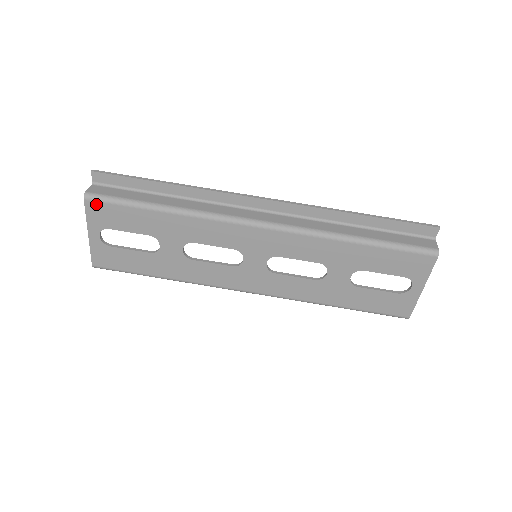
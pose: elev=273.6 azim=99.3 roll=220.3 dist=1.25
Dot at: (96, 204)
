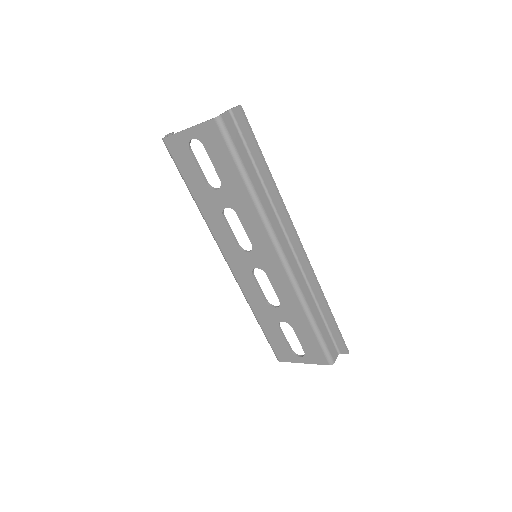
Dot at: (217, 130)
